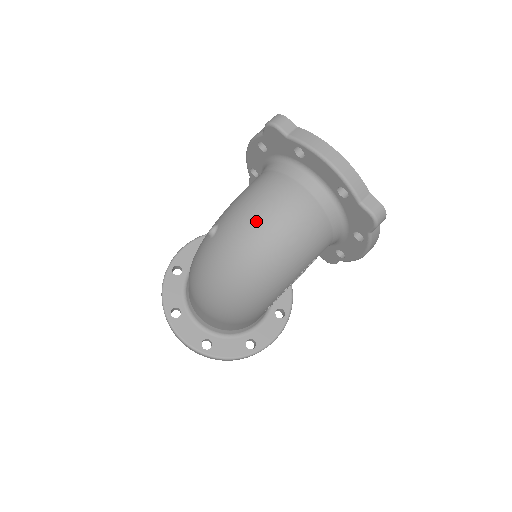
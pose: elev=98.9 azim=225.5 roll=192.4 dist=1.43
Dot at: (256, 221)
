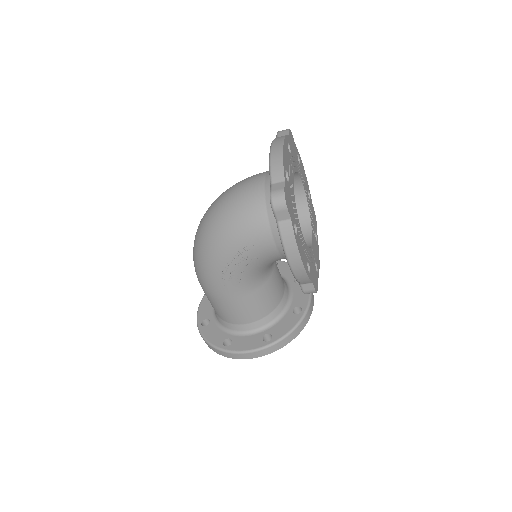
Dot at: (225, 191)
